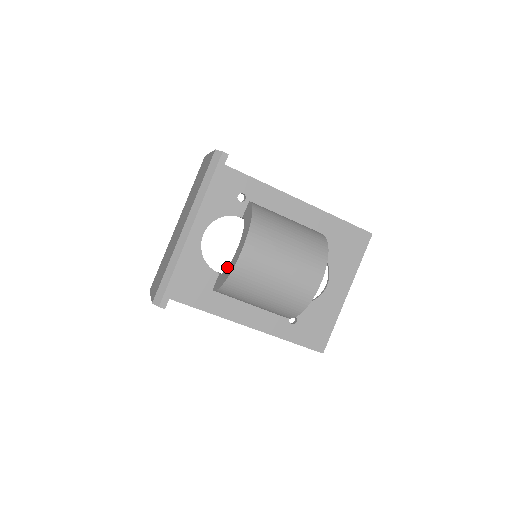
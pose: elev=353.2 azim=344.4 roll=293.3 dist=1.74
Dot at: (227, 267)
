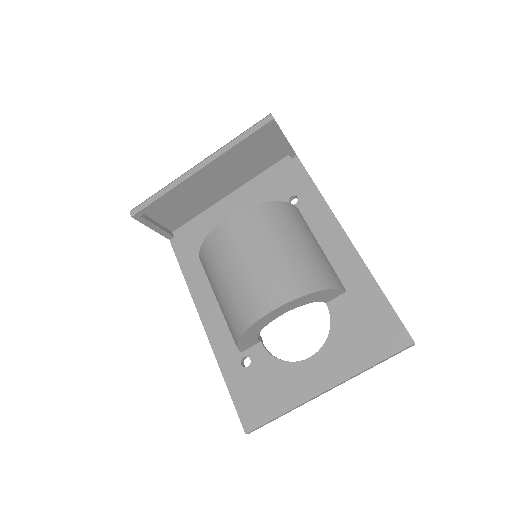
Dot at: occluded
